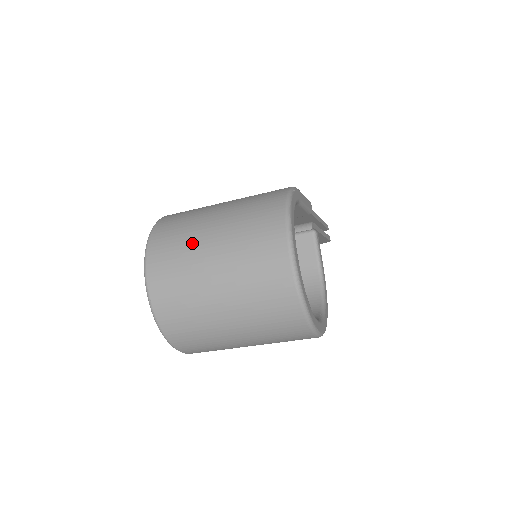
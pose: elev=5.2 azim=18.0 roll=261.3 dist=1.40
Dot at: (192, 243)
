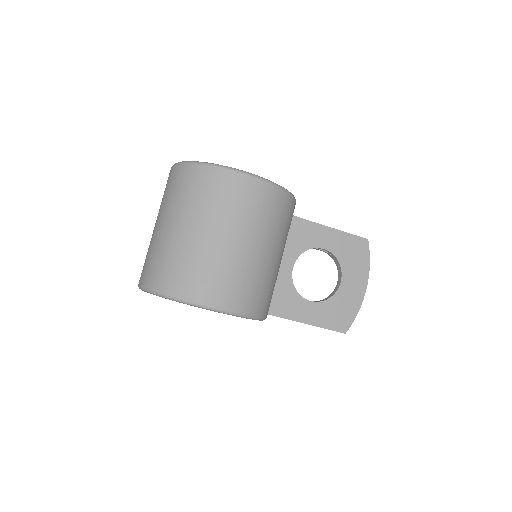
Dot at: occluded
